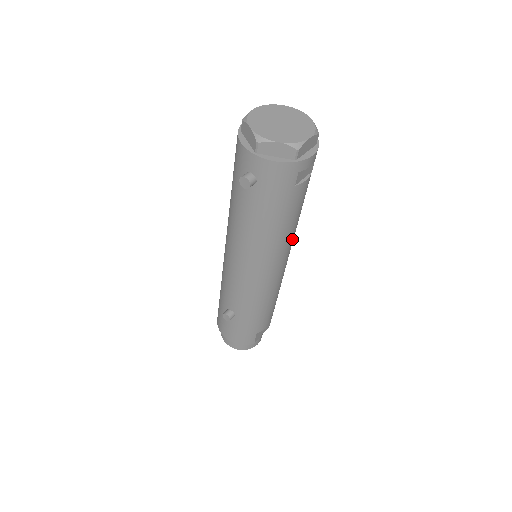
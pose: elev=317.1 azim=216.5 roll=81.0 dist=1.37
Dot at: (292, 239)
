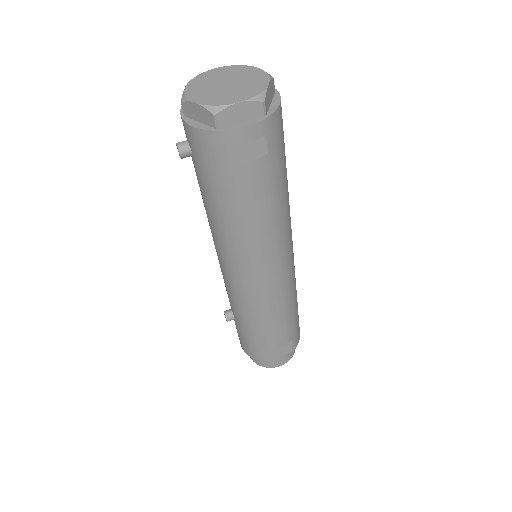
Dot at: (269, 241)
